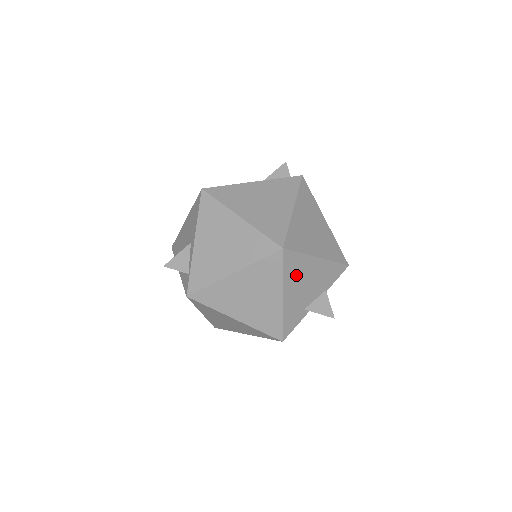
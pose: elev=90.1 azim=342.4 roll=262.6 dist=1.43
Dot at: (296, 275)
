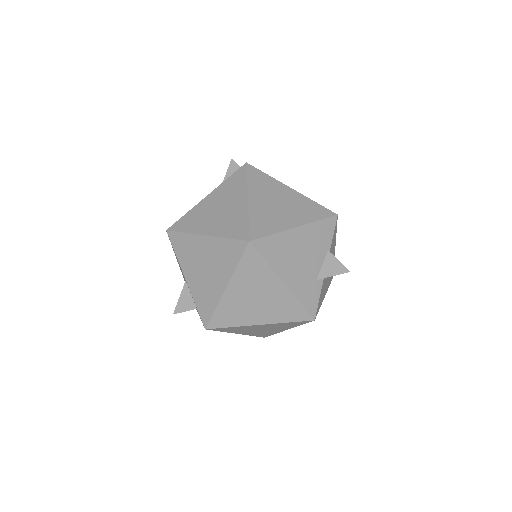
Dot at: (283, 256)
